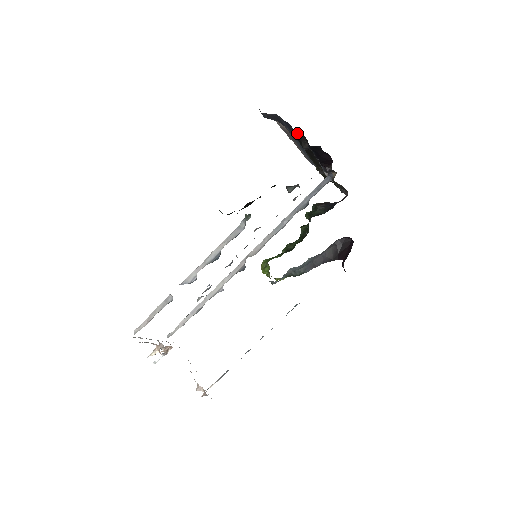
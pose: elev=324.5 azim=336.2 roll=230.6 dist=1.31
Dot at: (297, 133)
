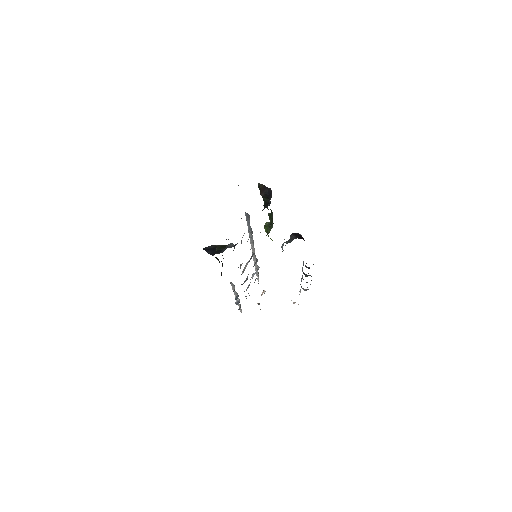
Dot at: occluded
